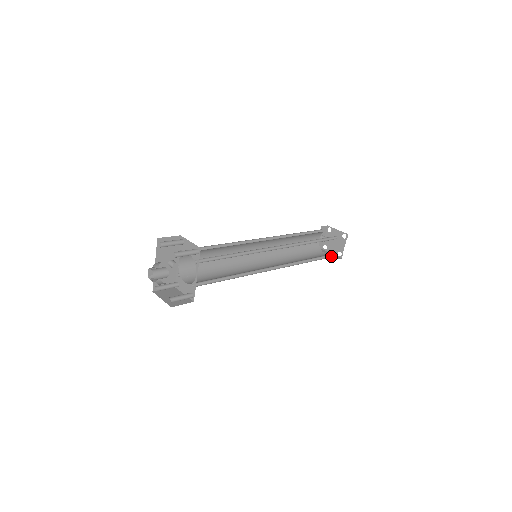
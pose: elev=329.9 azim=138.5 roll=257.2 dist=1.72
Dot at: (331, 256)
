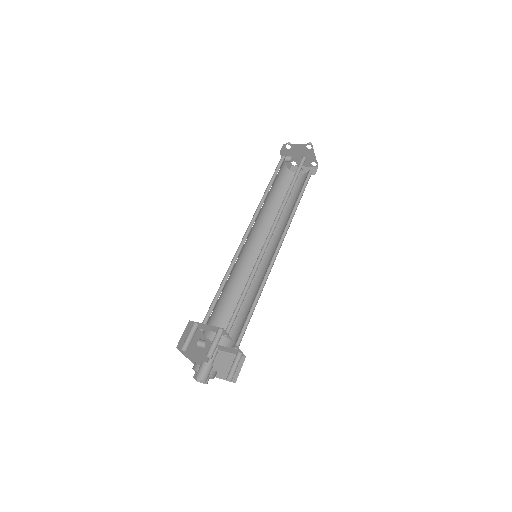
Dot at: (309, 175)
